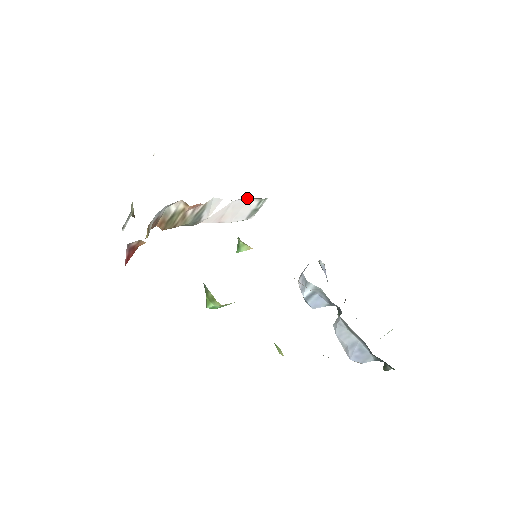
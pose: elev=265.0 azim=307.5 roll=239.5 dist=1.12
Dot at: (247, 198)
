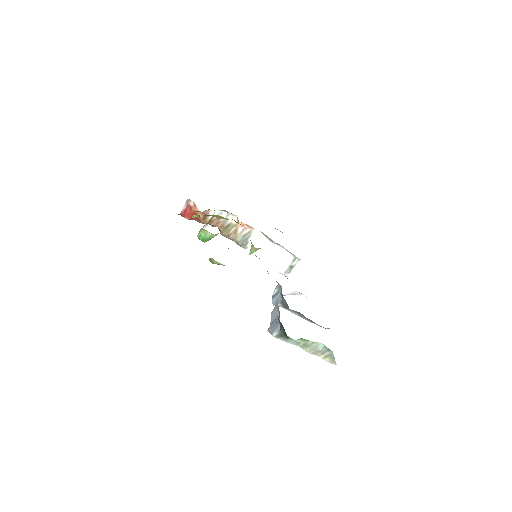
Dot at: (285, 249)
